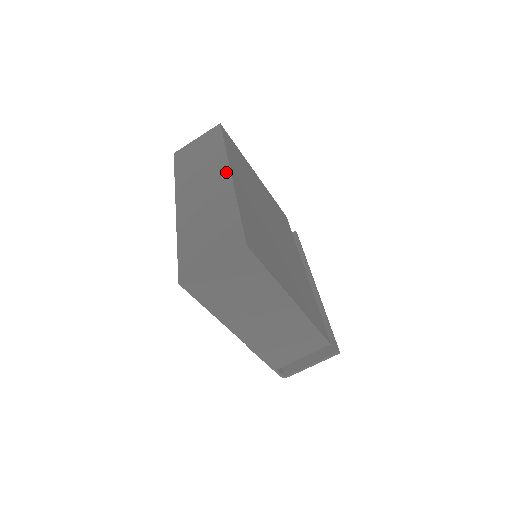
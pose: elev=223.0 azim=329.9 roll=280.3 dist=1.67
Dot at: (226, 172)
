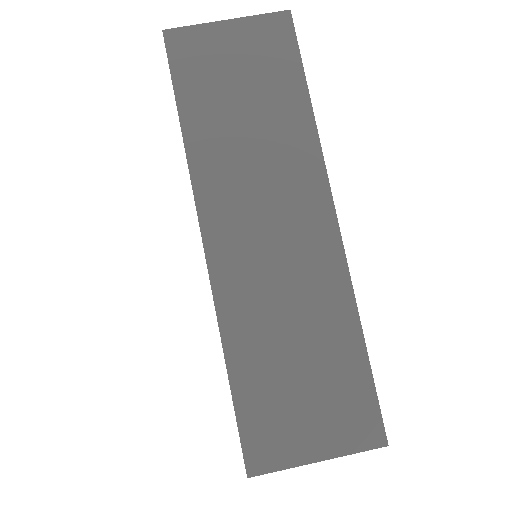
Dot at: (325, 206)
